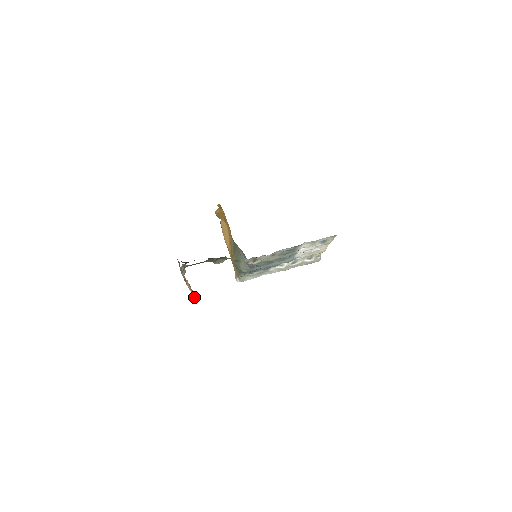
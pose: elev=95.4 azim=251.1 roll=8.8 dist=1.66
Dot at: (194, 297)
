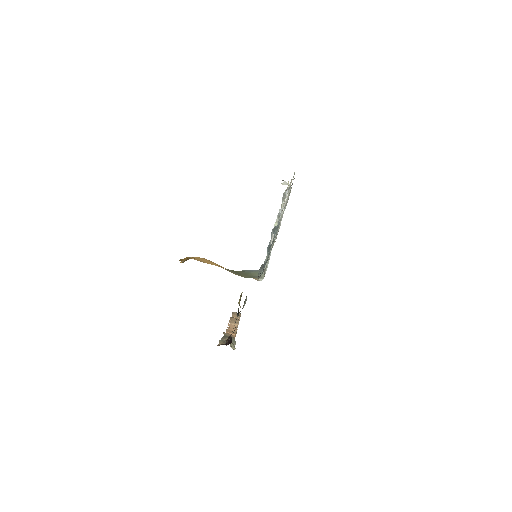
Dot at: occluded
